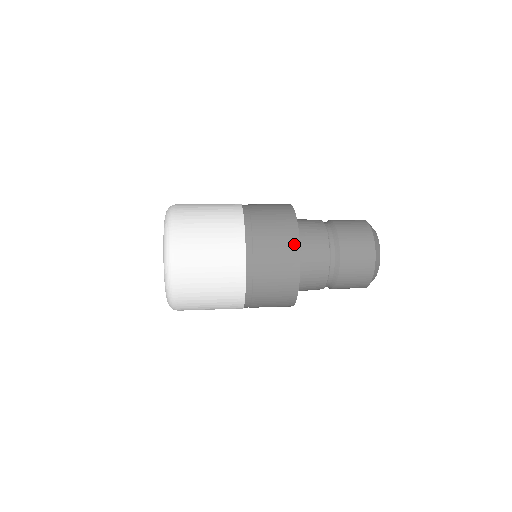
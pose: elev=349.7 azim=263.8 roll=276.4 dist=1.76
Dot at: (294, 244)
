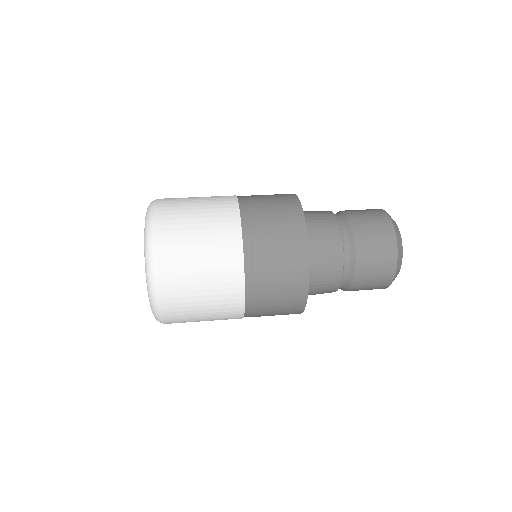
Dot at: (302, 266)
